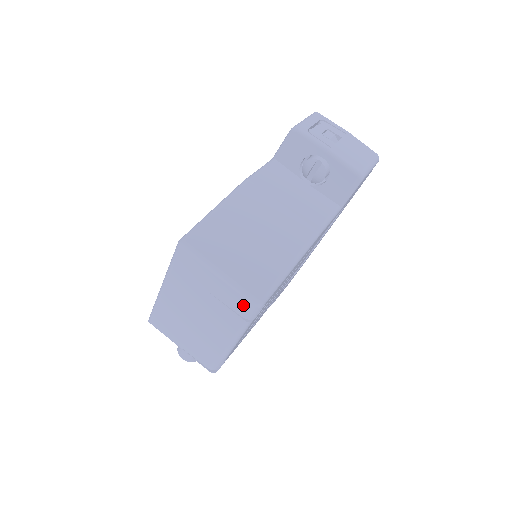
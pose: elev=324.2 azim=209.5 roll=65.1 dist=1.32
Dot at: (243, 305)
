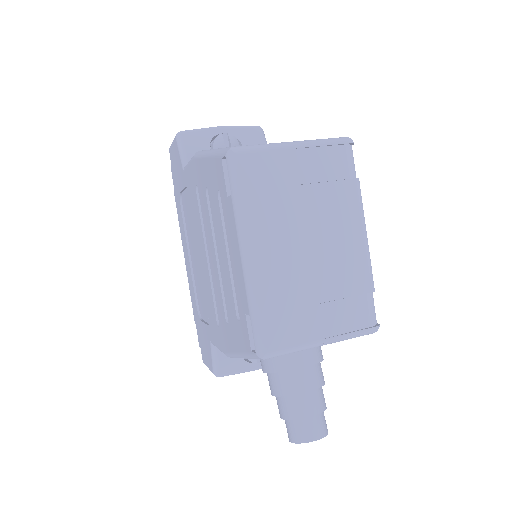
Dot at: (340, 159)
